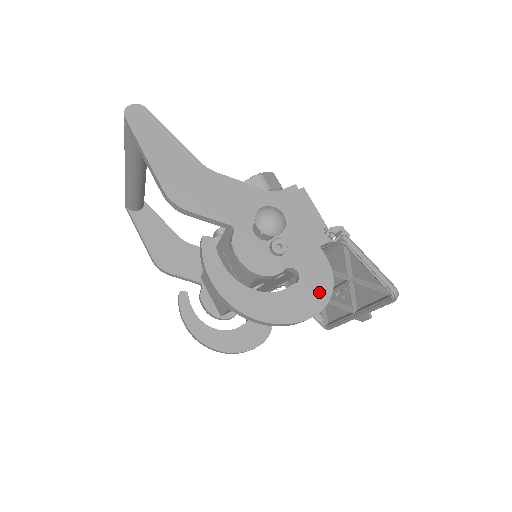
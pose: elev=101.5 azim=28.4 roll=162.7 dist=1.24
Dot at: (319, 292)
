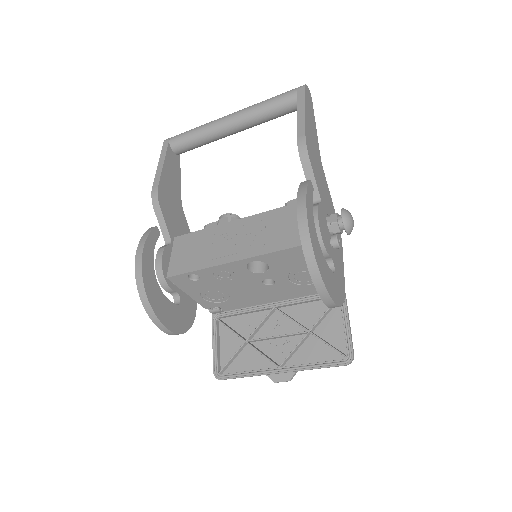
Dot at: (339, 294)
